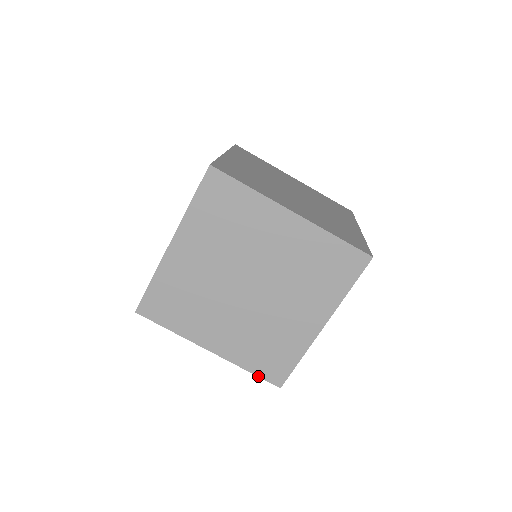
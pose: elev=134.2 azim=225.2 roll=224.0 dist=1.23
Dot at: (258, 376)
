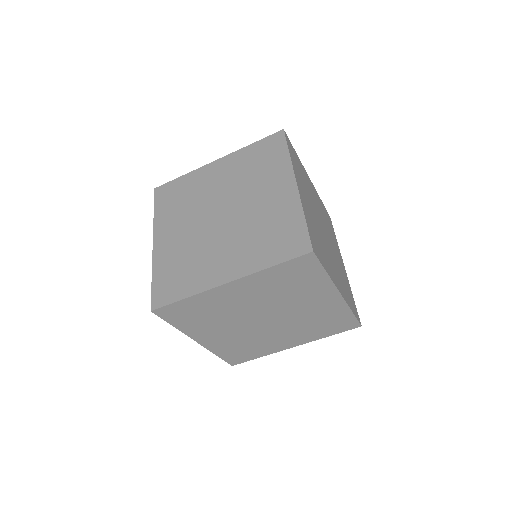
Dot at: (152, 288)
